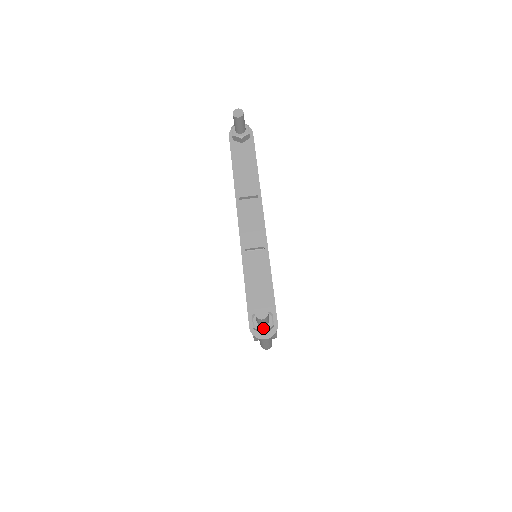
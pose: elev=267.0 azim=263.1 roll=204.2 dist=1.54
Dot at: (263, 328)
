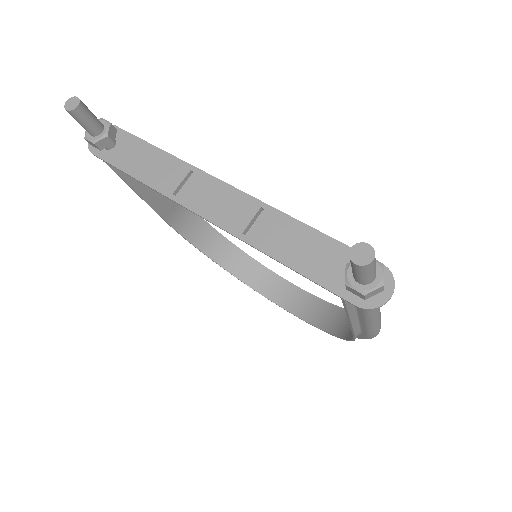
Dot at: (377, 282)
